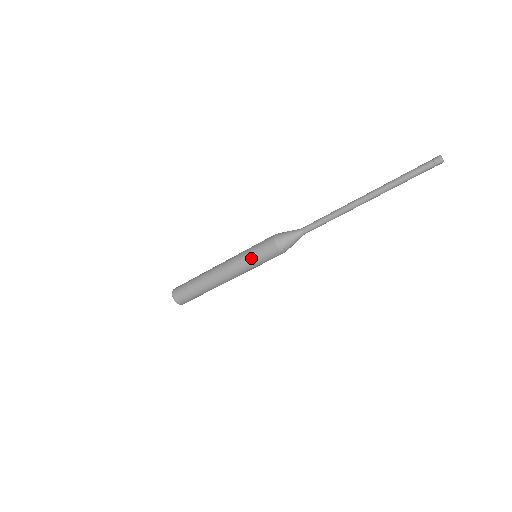
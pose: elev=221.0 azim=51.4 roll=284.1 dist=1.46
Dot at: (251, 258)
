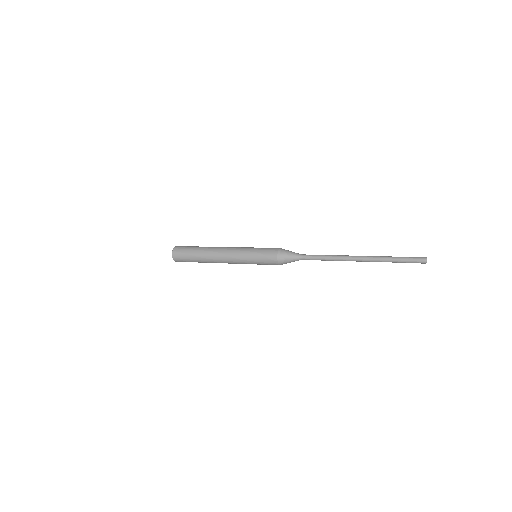
Dot at: occluded
